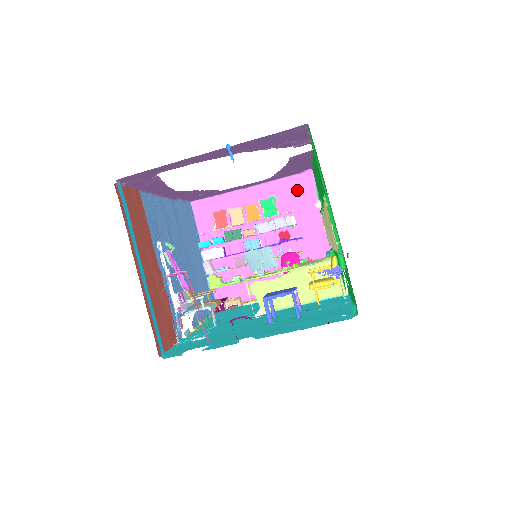
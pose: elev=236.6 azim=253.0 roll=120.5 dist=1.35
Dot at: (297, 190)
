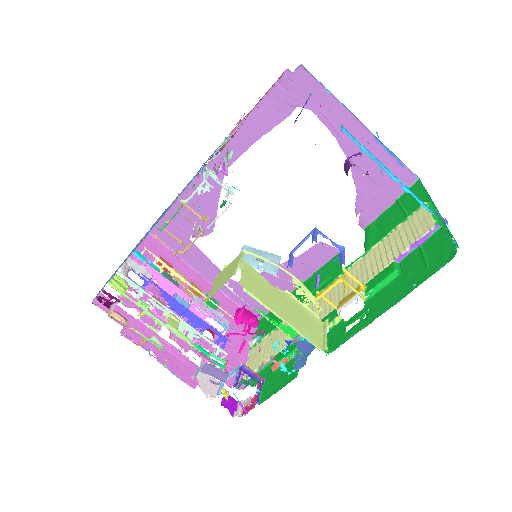
Dot at: occluded
